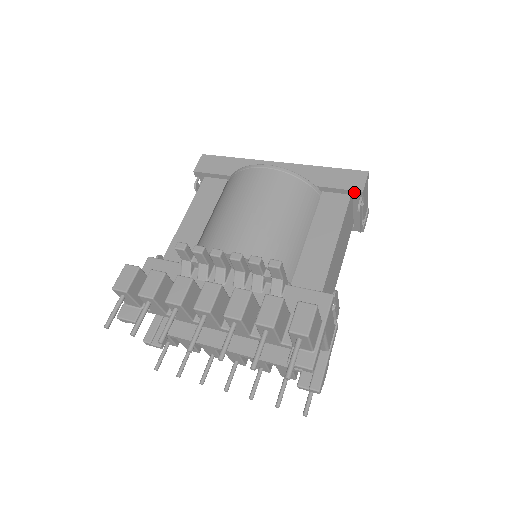
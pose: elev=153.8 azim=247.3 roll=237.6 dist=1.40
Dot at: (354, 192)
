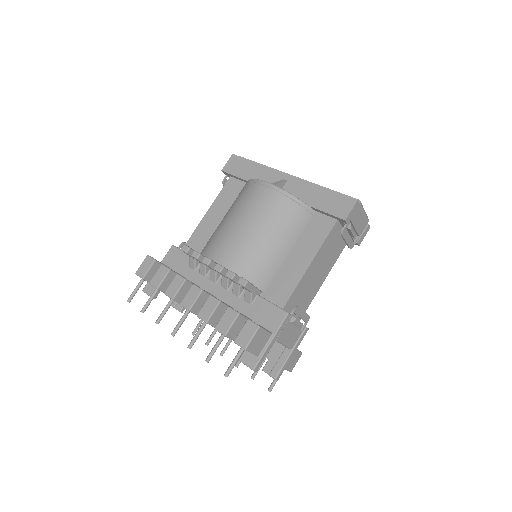
Dot at: (339, 218)
